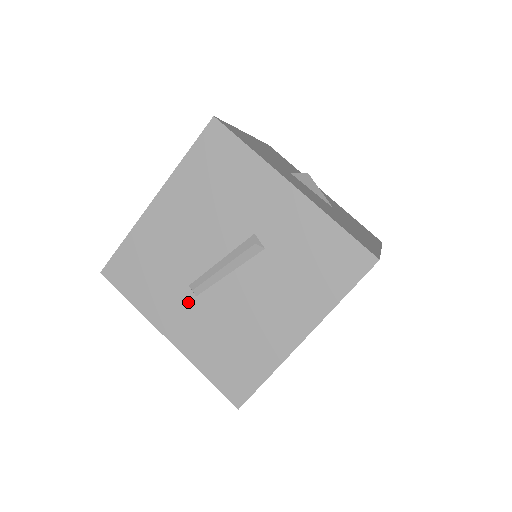
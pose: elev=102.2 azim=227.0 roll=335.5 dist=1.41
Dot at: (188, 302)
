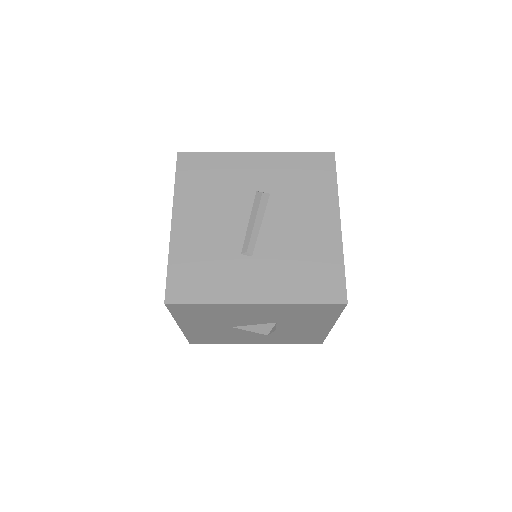
Dot at: (250, 265)
